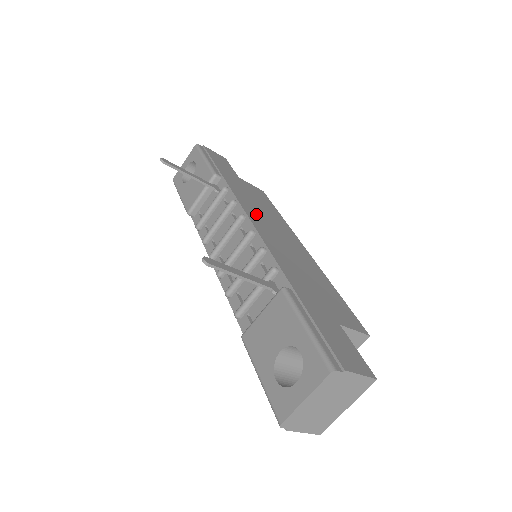
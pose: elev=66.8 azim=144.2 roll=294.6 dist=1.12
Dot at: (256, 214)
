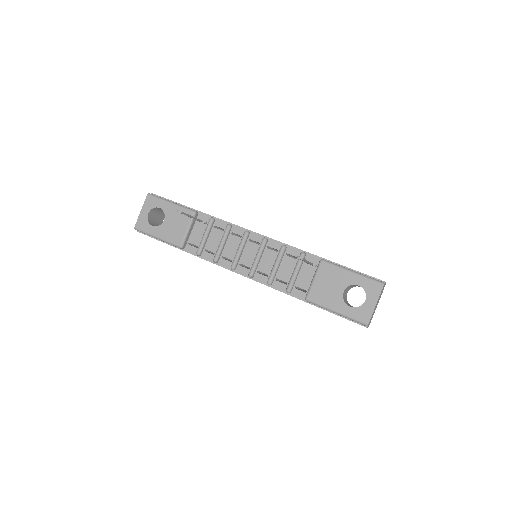
Dot at: occluded
